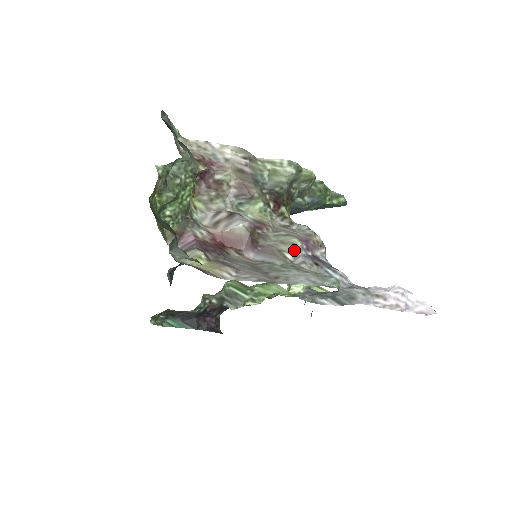
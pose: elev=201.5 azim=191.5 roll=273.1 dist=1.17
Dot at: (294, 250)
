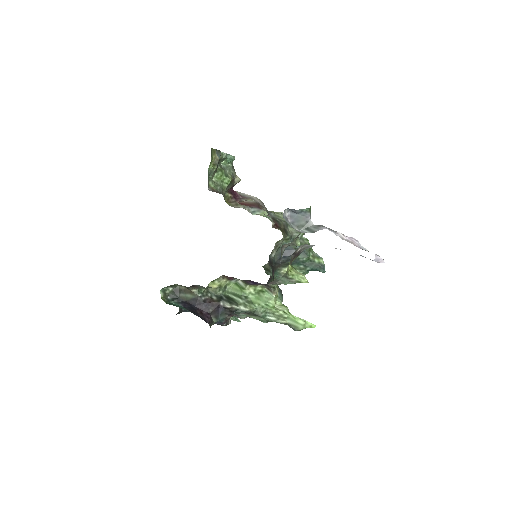
Dot at: occluded
